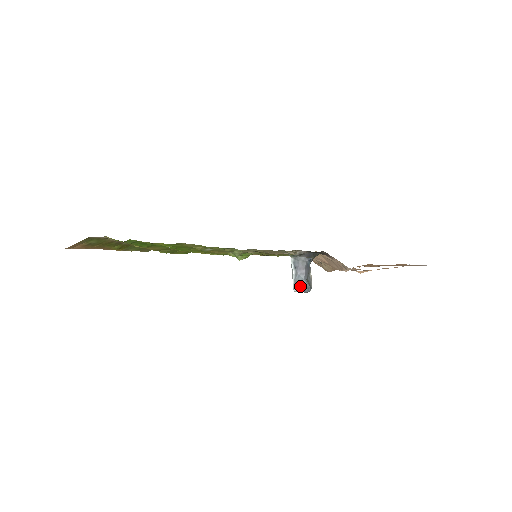
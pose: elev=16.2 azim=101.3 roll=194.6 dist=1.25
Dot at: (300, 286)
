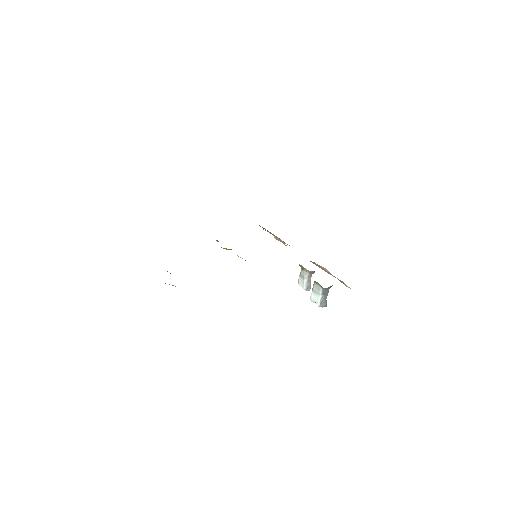
Dot at: (324, 305)
